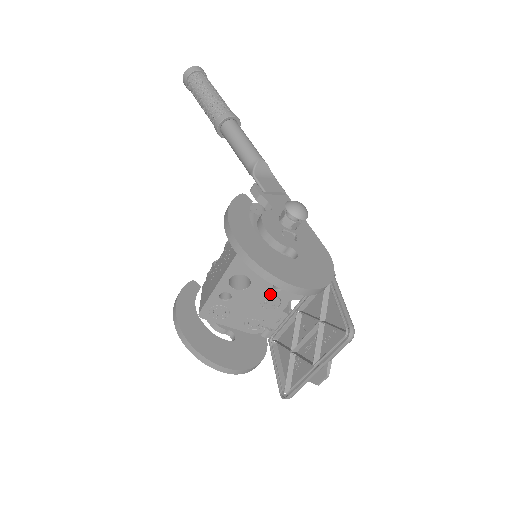
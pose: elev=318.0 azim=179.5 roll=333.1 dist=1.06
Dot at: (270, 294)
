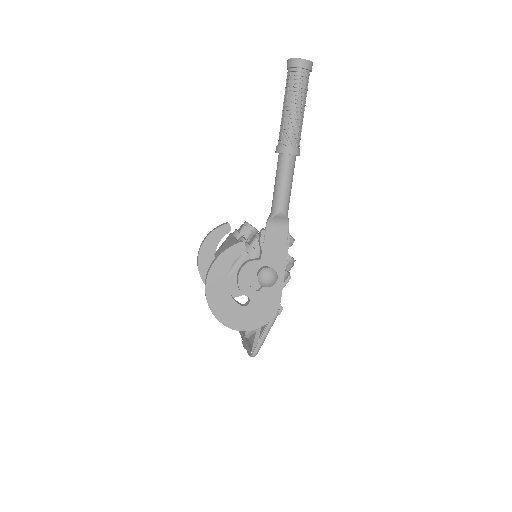
Dot at: occluded
